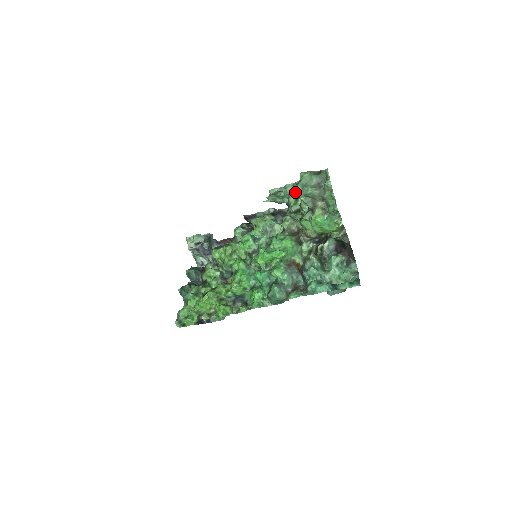
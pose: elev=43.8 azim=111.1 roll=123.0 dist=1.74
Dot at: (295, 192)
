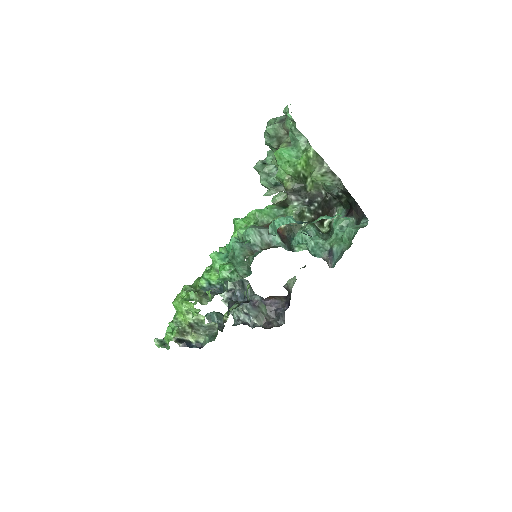
Dot at: occluded
